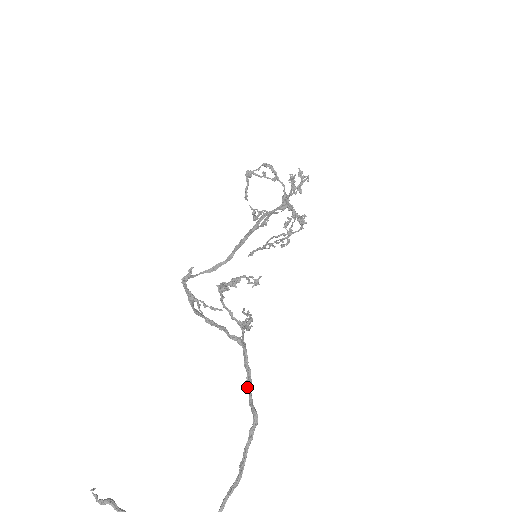
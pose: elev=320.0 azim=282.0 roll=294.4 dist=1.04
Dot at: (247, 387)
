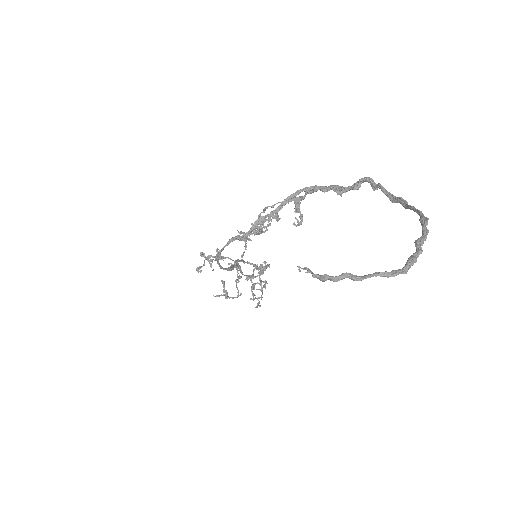
Dot at: (341, 188)
